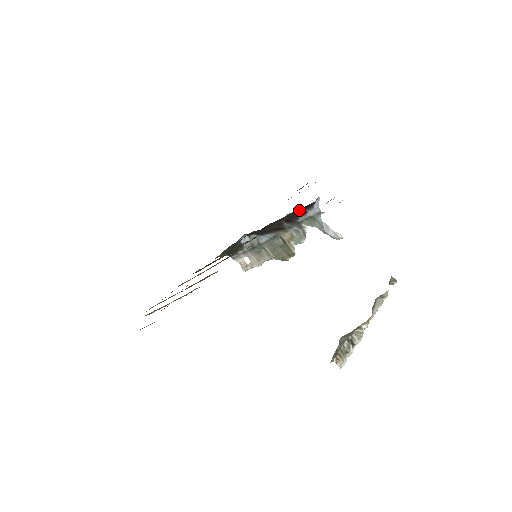
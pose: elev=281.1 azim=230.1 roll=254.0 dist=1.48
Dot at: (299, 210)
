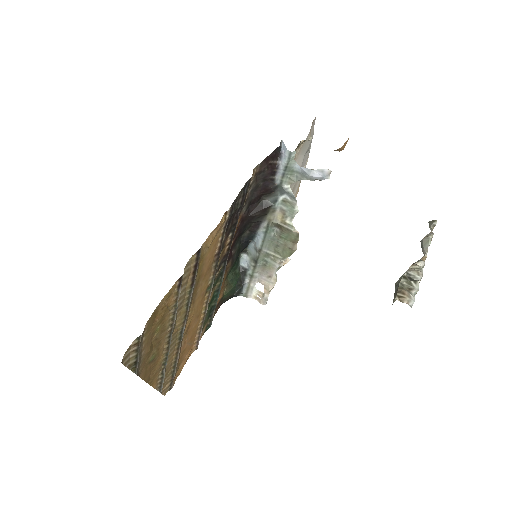
Dot at: (267, 162)
